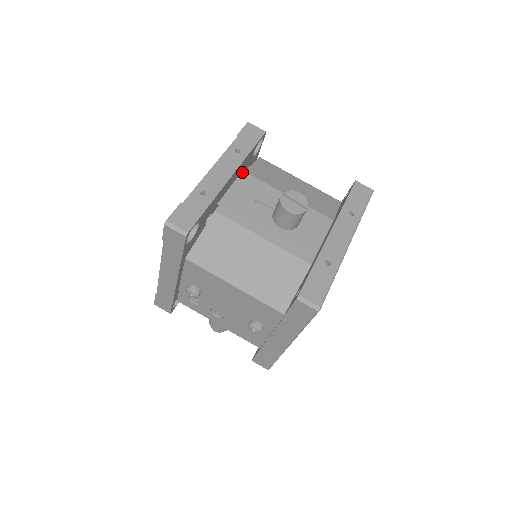
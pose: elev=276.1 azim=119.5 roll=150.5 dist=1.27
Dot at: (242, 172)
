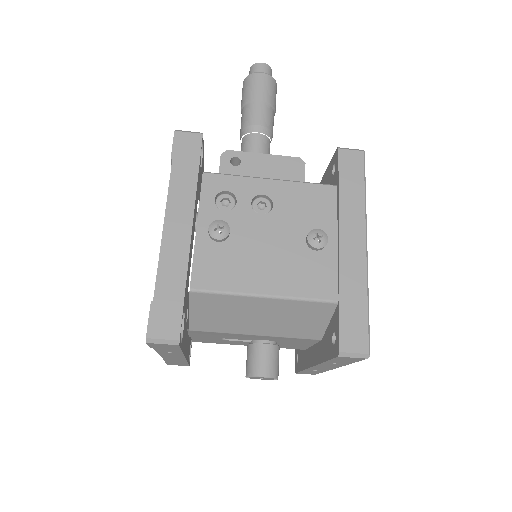
Dot at: occluded
